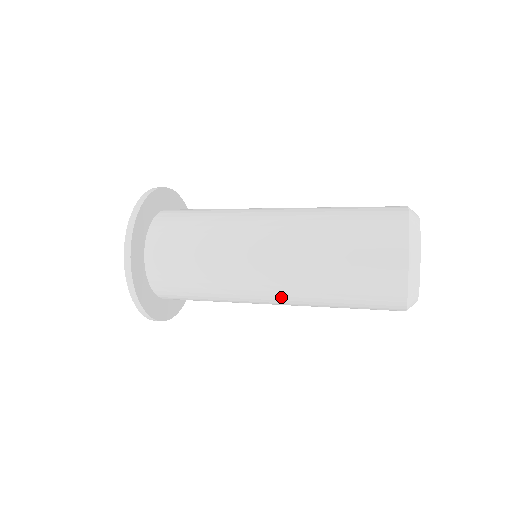
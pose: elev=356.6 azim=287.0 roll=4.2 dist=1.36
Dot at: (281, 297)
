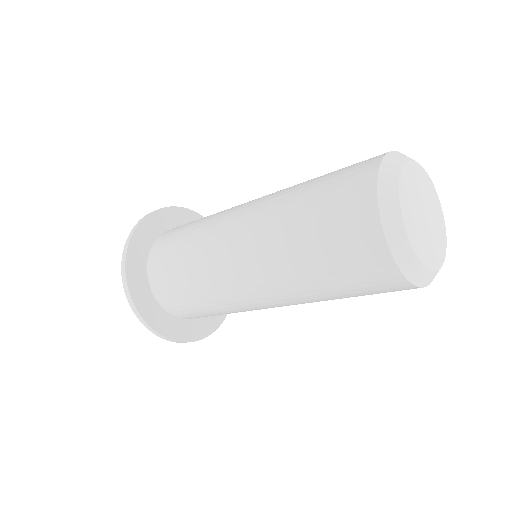
Dot at: occluded
